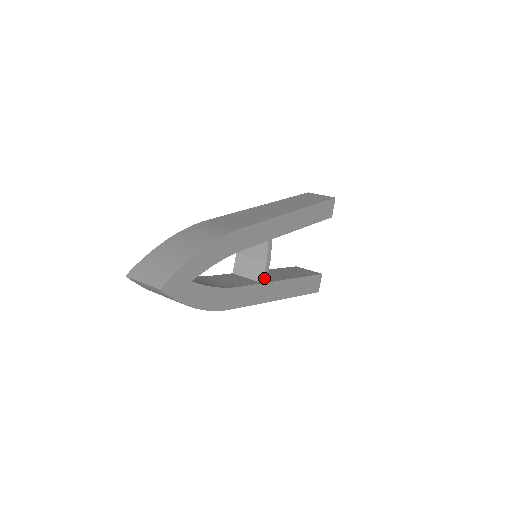
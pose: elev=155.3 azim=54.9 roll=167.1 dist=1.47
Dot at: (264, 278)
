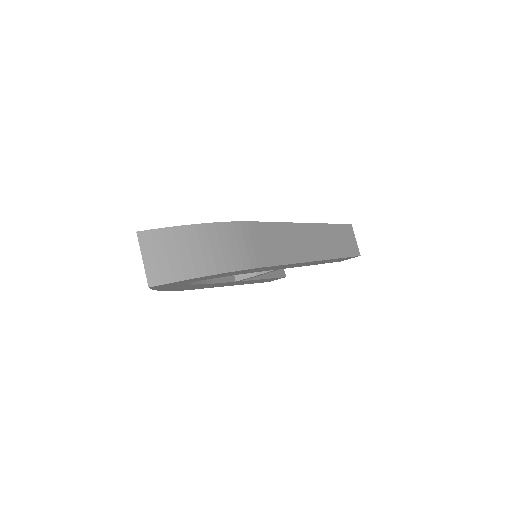
Dot at: (241, 280)
